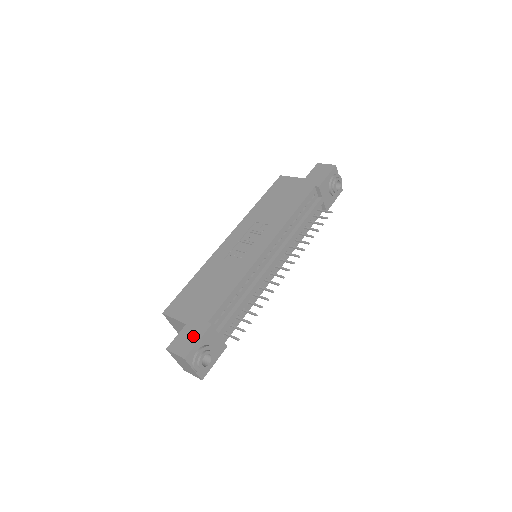
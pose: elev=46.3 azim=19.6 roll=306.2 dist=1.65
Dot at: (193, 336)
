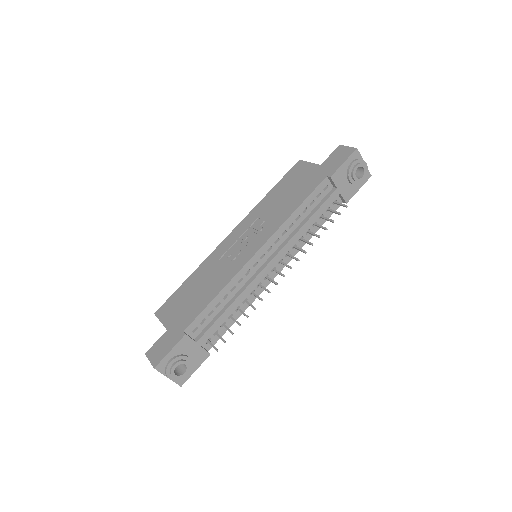
Dot at: (168, 345)
